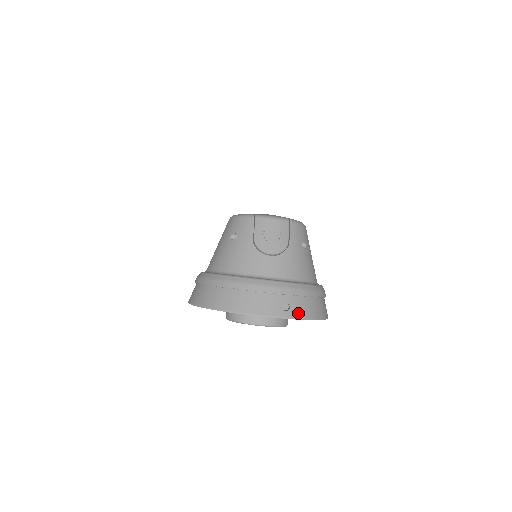
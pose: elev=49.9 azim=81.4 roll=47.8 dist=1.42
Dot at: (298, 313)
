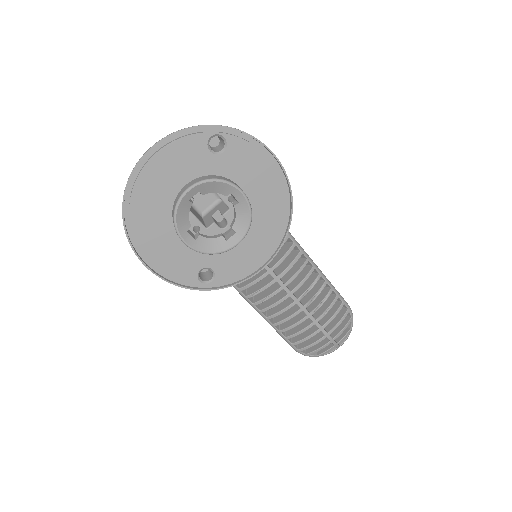
Dot at: (186, 129)
